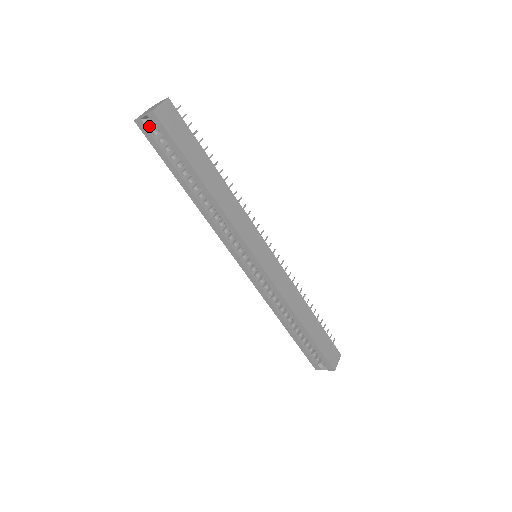
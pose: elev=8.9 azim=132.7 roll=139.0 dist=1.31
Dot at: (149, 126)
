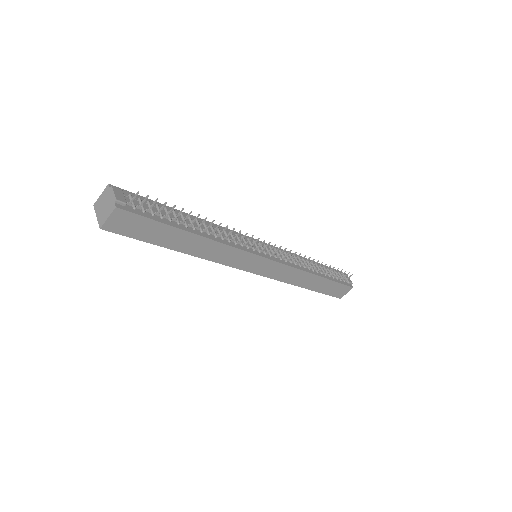
Dot at: occluded
